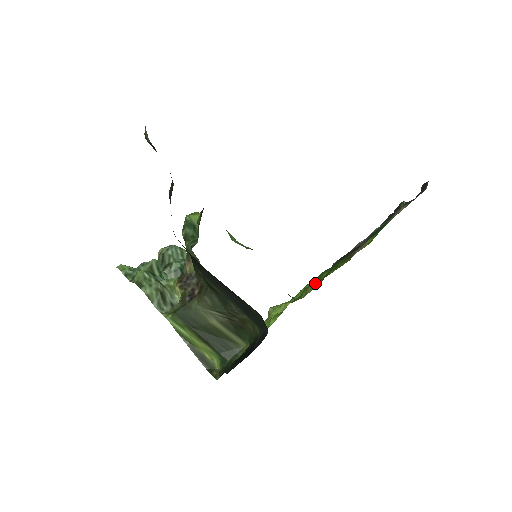
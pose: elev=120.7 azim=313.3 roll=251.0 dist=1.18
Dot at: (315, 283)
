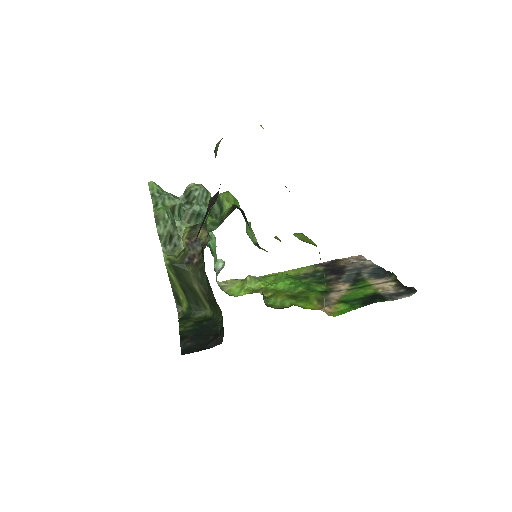
Dot at: (285, 300)
